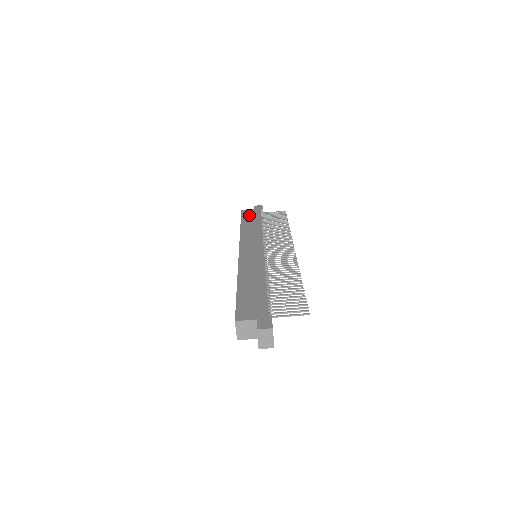
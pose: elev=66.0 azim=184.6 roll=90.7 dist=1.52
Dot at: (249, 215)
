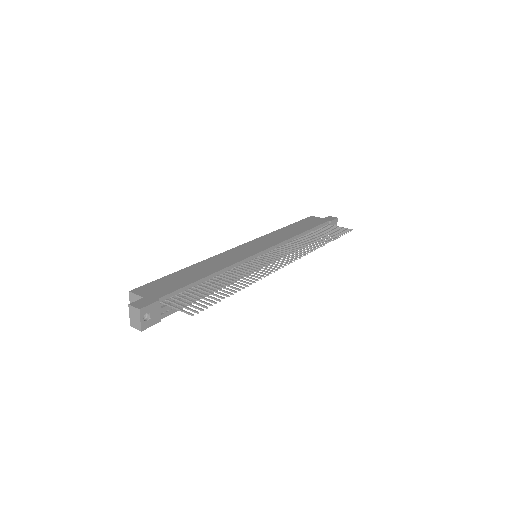
Dot at: (308, 221)
